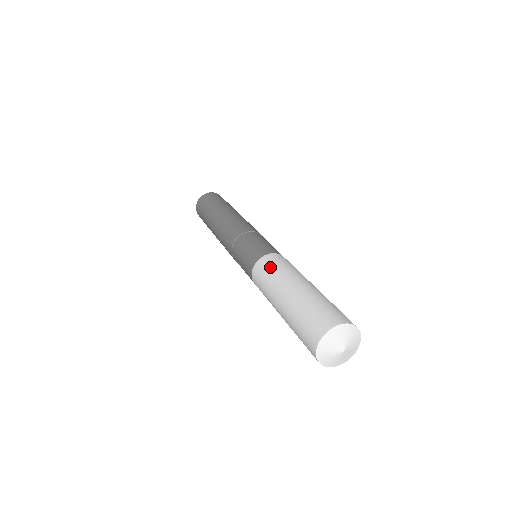
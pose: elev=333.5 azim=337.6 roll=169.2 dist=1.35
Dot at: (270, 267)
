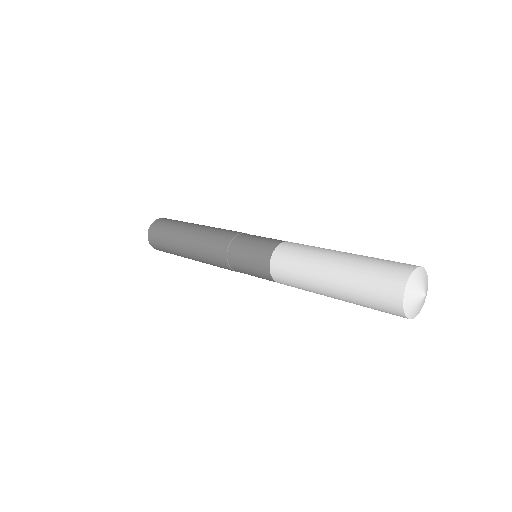
Dot at: occluded
